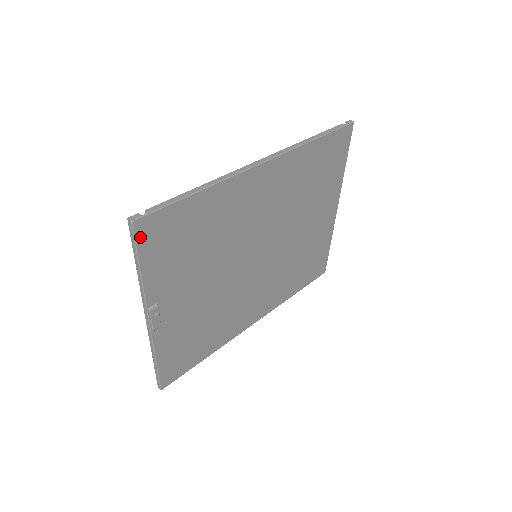
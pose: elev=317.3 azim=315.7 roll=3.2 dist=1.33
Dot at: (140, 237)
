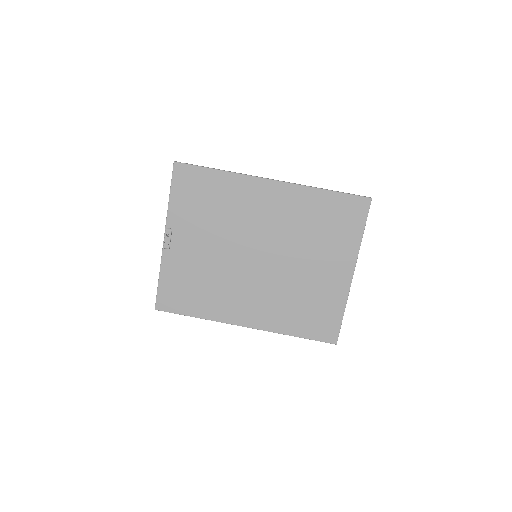
Dot at: (176, 175)
